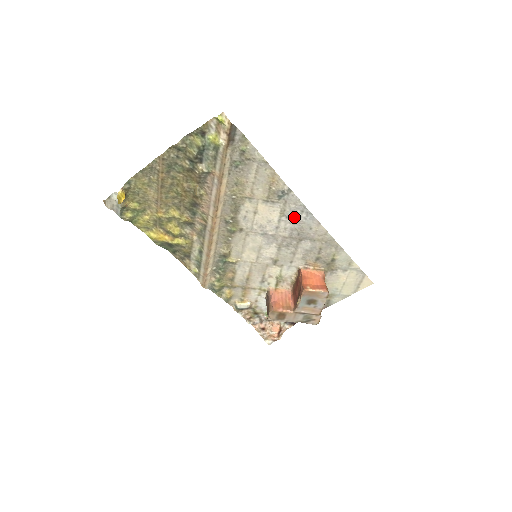
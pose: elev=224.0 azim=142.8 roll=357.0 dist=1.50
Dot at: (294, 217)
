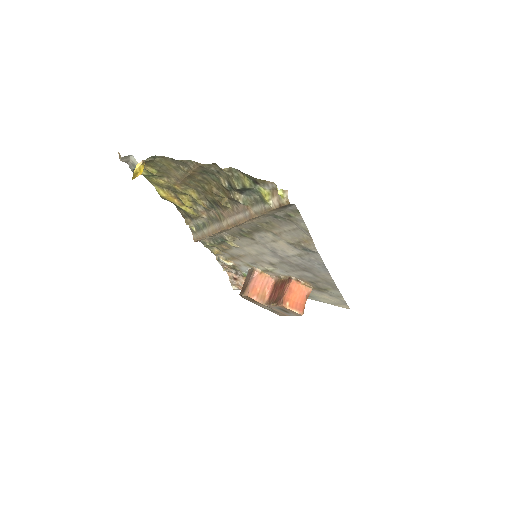
Dot at: (309, 262)
